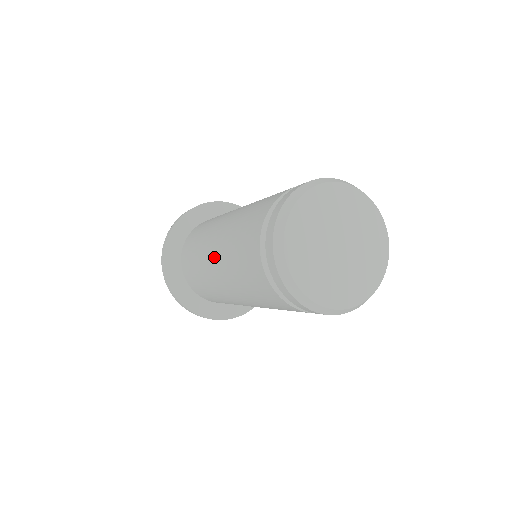
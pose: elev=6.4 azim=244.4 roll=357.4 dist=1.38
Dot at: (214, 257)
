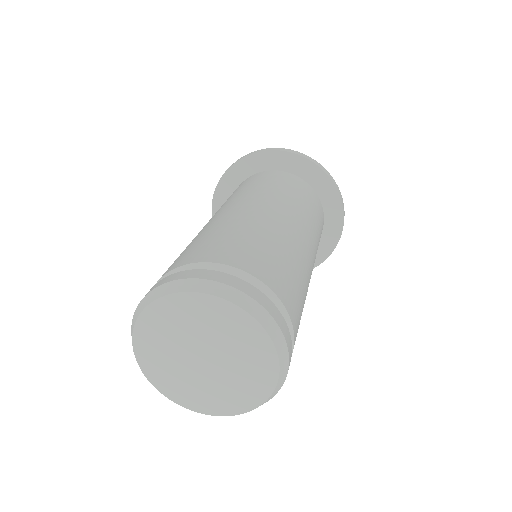
Dot at: occluded
